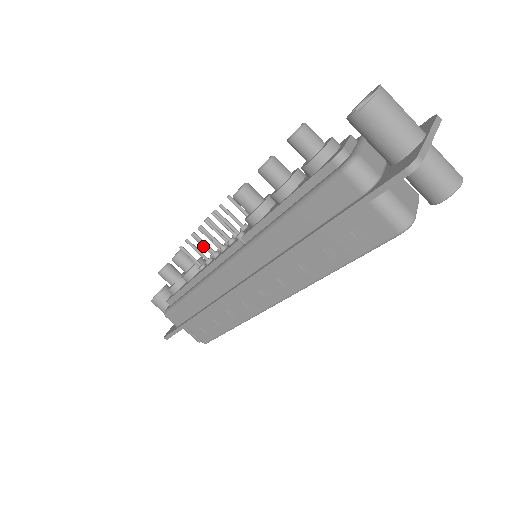
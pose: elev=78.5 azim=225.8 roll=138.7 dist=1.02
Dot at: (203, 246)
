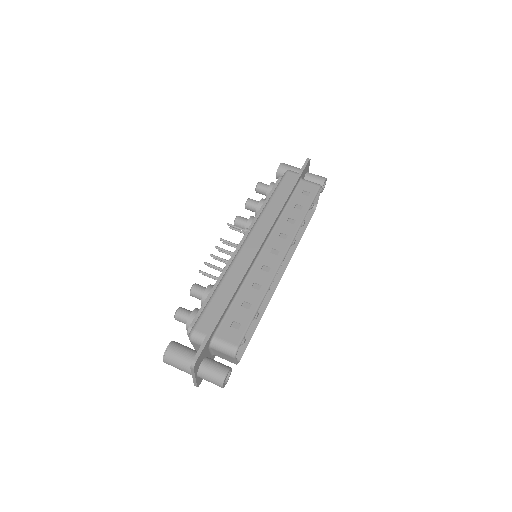
Dot at: occluded
